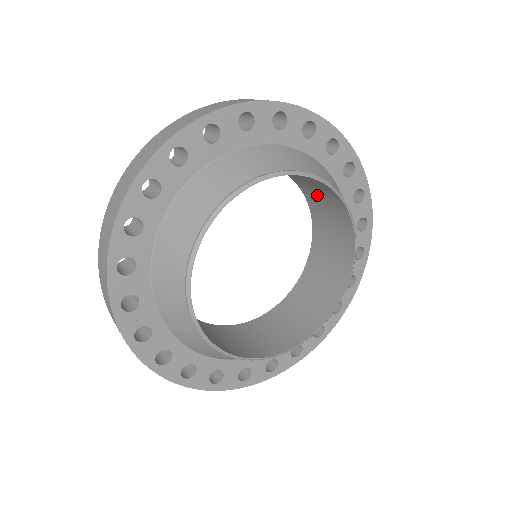
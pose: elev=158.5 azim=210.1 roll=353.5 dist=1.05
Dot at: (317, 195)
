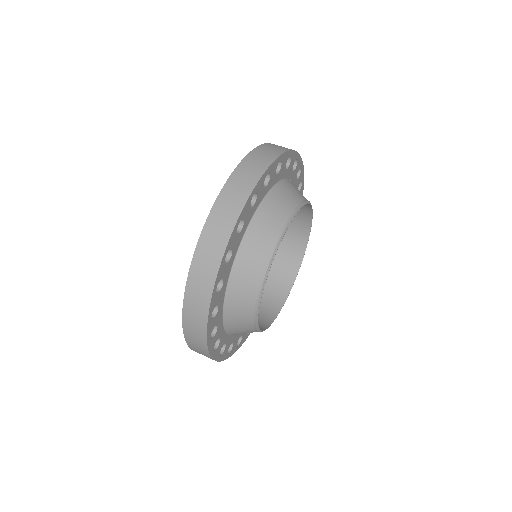
Dot at: occluded
